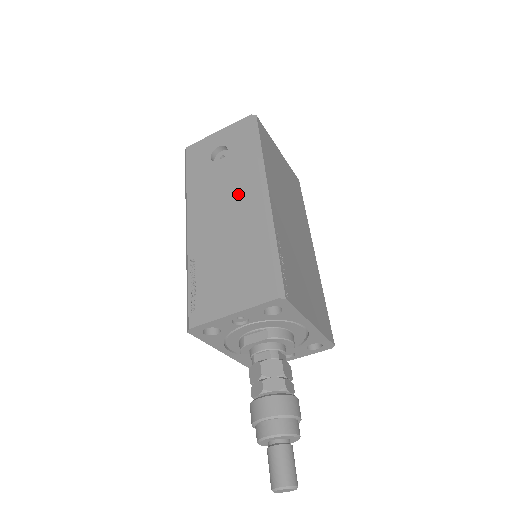
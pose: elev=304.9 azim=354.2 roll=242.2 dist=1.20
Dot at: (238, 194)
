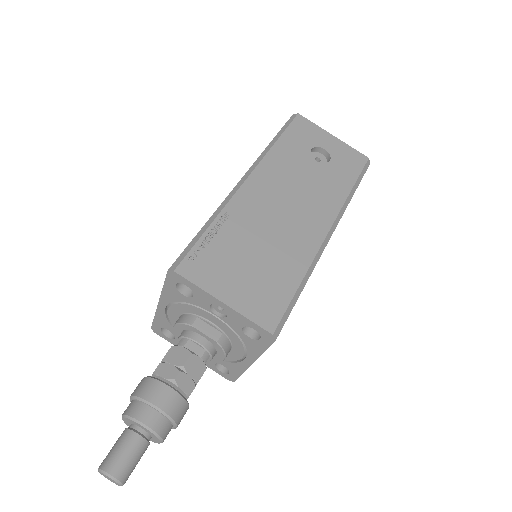
Dot at: (309, 208)
